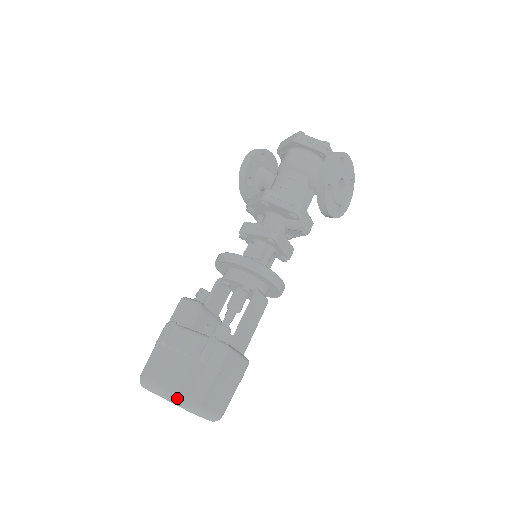
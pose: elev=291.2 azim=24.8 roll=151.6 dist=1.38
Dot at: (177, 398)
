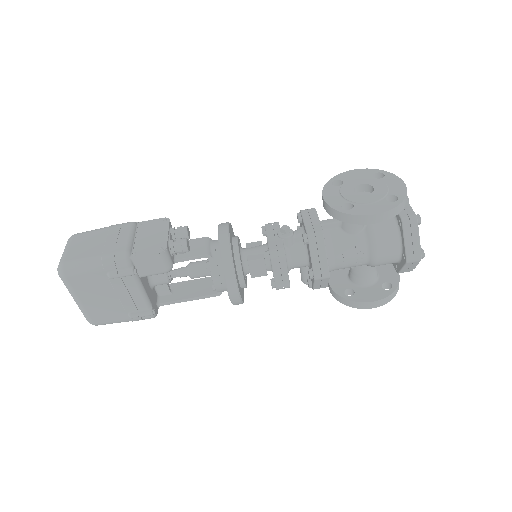
Dot at: (86, 315)
